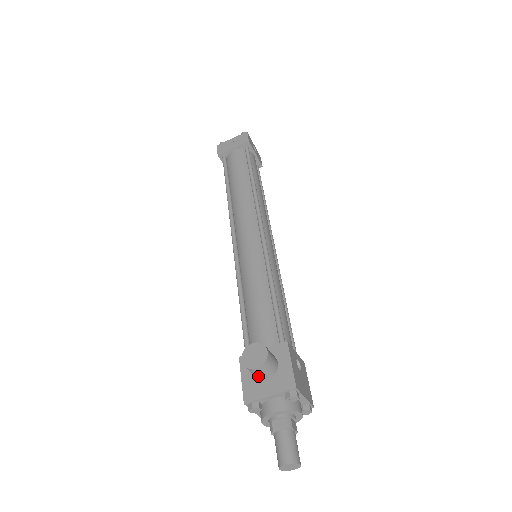
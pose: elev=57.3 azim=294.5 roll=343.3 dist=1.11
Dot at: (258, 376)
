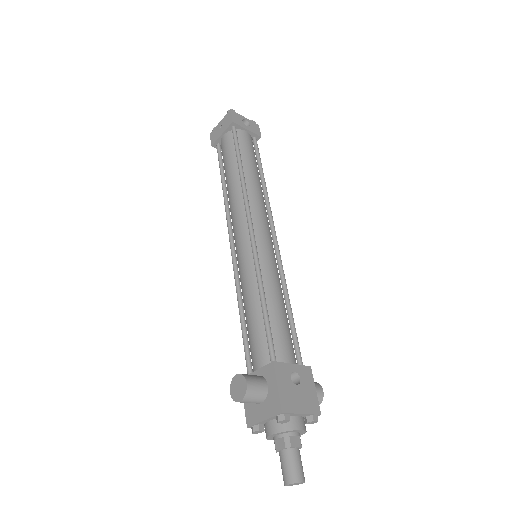
Dot at: occluded
